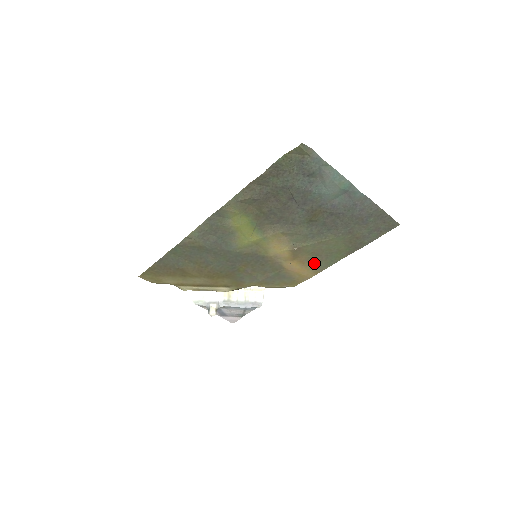
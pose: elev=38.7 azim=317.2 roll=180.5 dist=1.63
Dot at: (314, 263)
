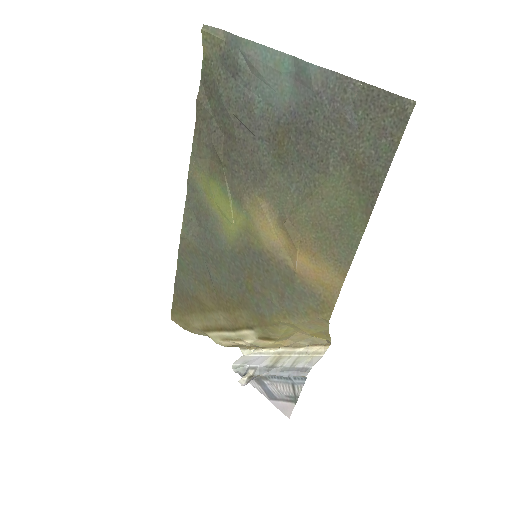
Dot at: (329, 251)
